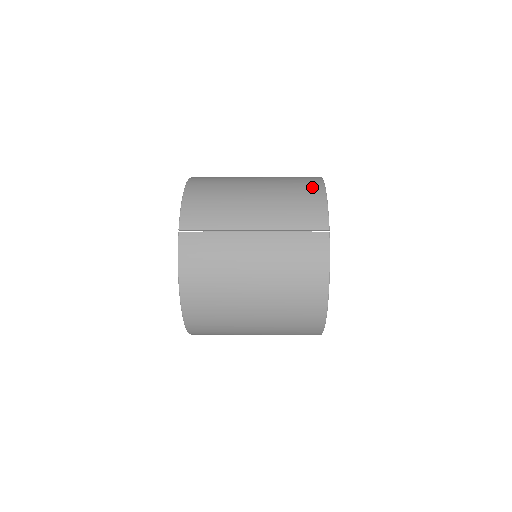
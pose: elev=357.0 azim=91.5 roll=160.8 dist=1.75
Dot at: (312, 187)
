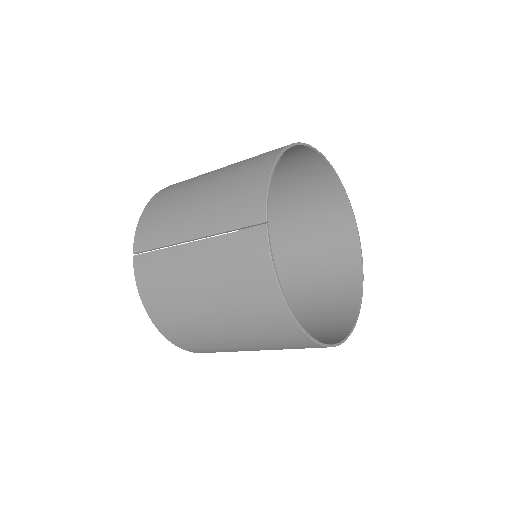
Dot at: (261, 166)
